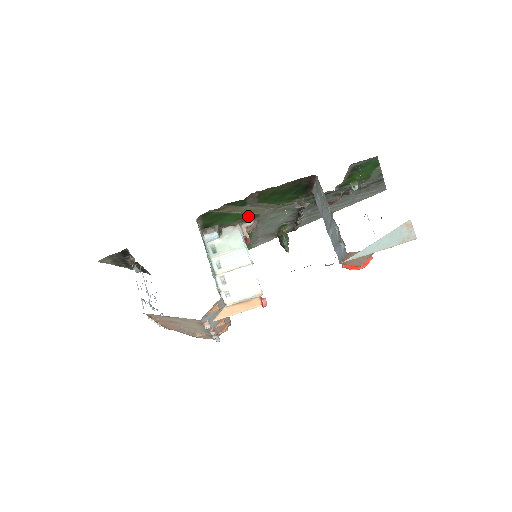
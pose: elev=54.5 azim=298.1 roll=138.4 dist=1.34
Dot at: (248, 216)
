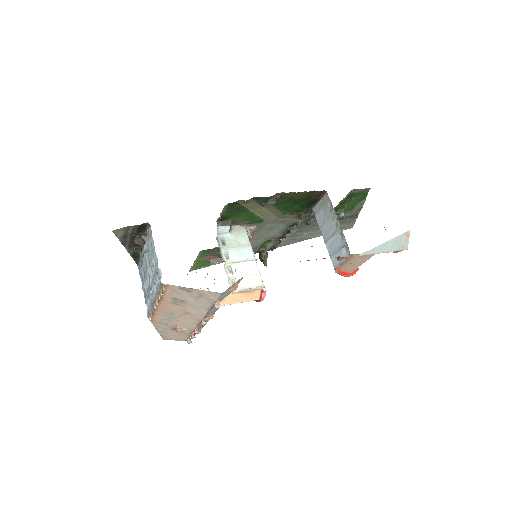
Dot at: (256, 219)
